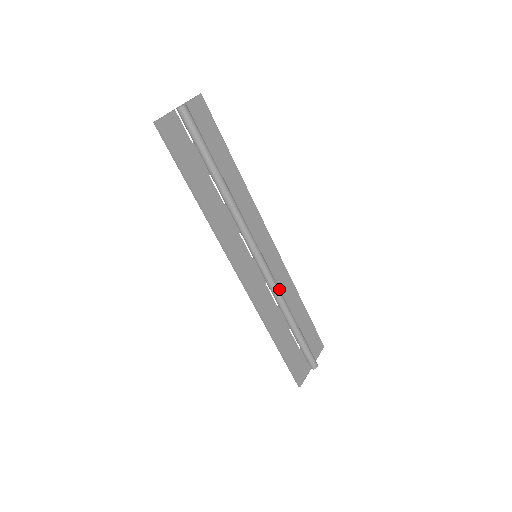
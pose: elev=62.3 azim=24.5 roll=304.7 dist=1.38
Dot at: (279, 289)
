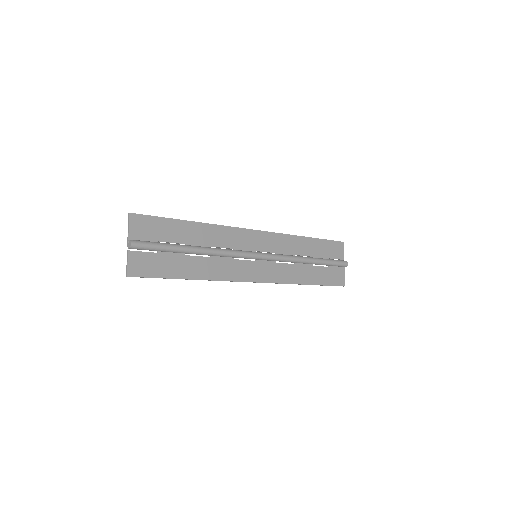
Dot at: (287, 256)
